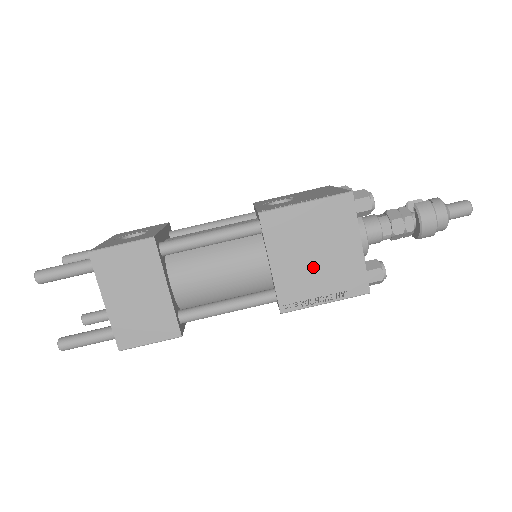
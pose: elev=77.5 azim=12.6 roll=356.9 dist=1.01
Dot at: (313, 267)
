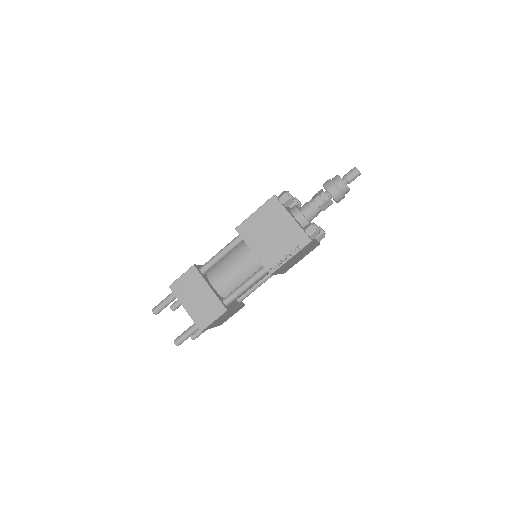
Dot at: (274, 242)
